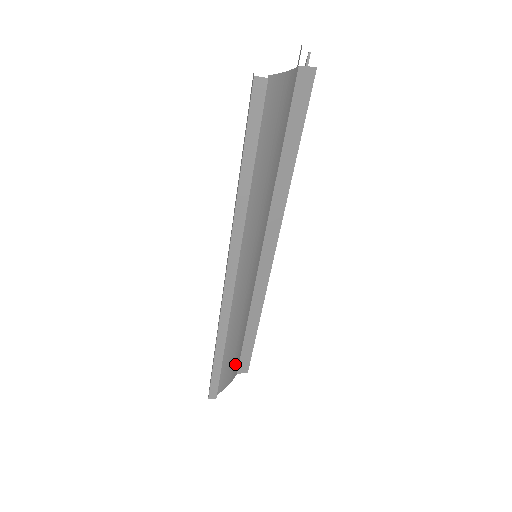
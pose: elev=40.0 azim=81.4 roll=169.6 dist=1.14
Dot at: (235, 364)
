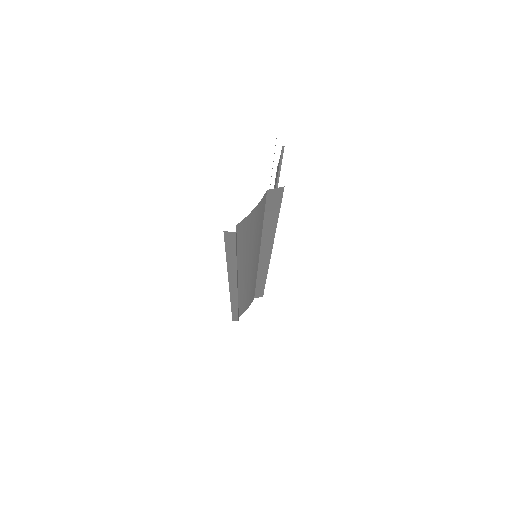
Dot at: (251, 299)
